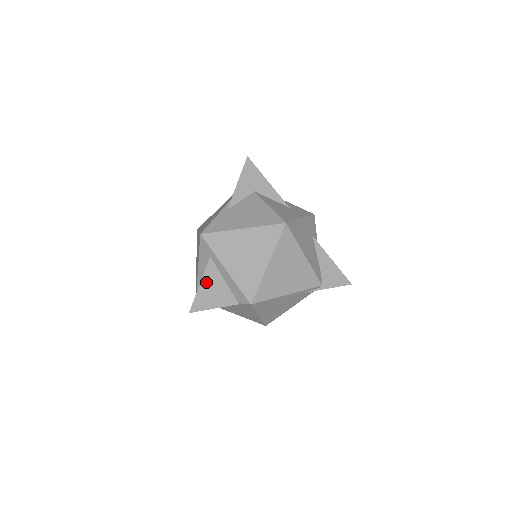
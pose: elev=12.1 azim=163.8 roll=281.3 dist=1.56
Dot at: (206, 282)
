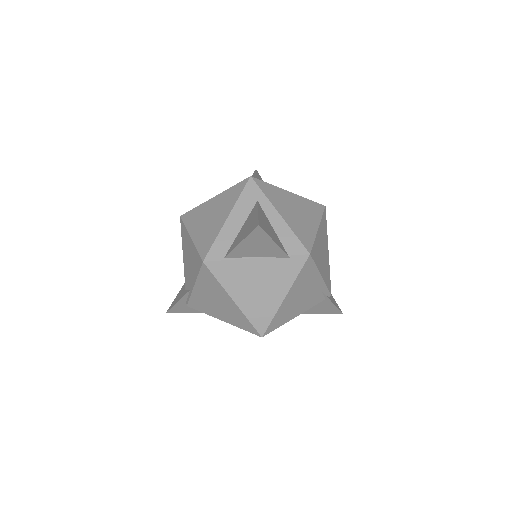
Dot at: (262, 215)
